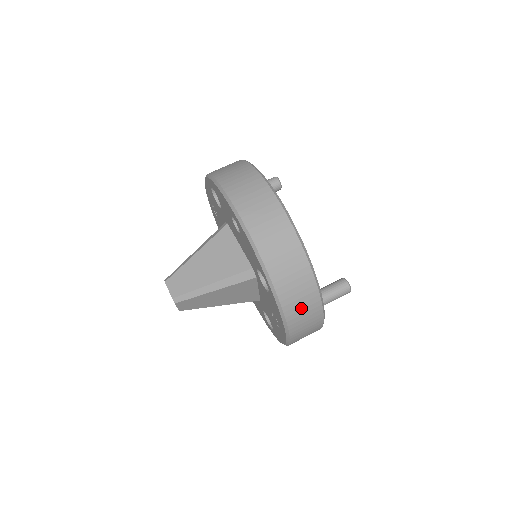
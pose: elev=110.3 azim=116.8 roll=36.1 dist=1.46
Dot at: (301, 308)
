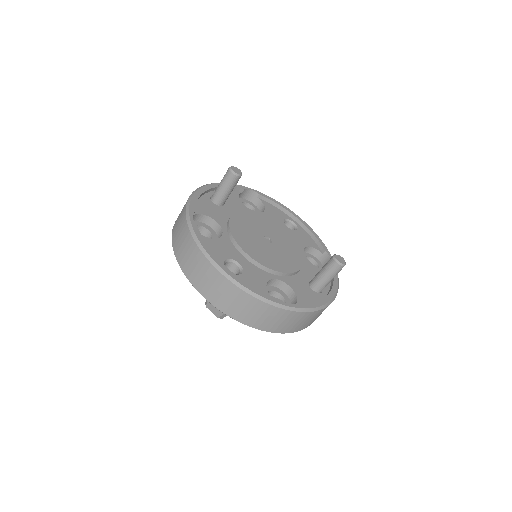
Dot at: (303, 323)
